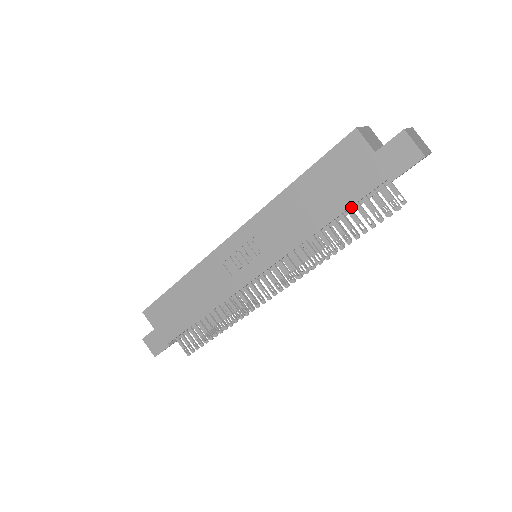
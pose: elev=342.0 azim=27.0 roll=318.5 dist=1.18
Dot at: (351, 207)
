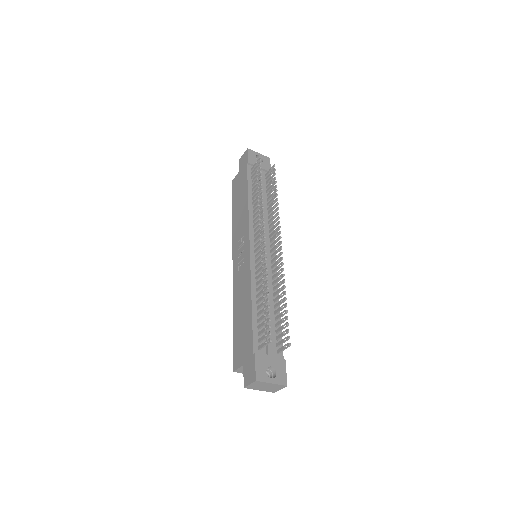
Dot at: occluded
